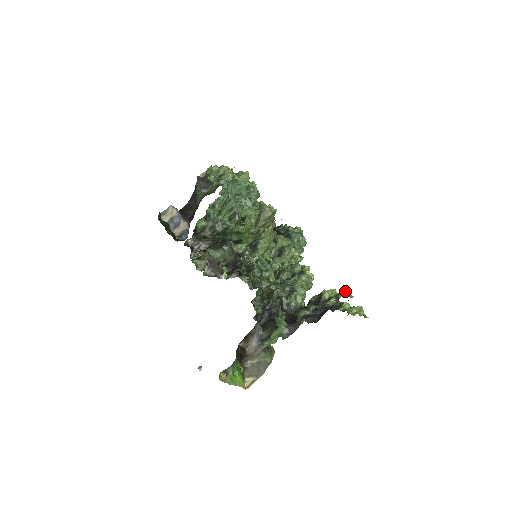
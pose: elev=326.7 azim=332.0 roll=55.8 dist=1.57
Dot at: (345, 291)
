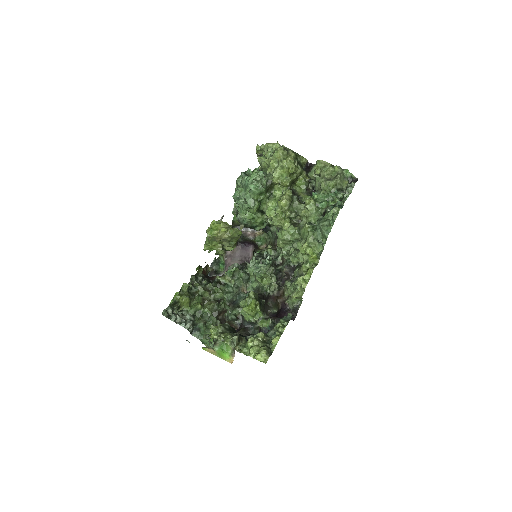
Dot at: (220, 334)
